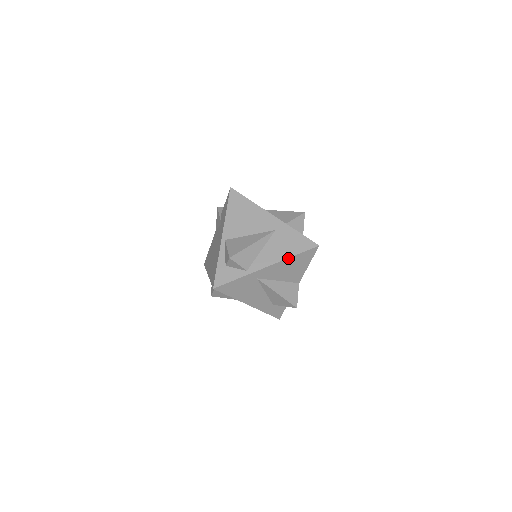
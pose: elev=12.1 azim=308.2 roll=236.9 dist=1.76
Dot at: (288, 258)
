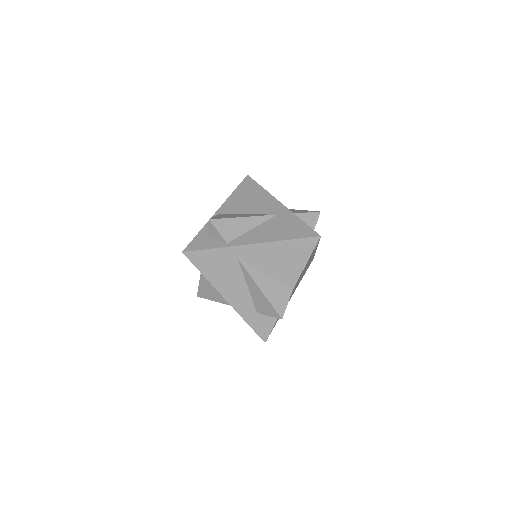
Dot at: (279, 241)
